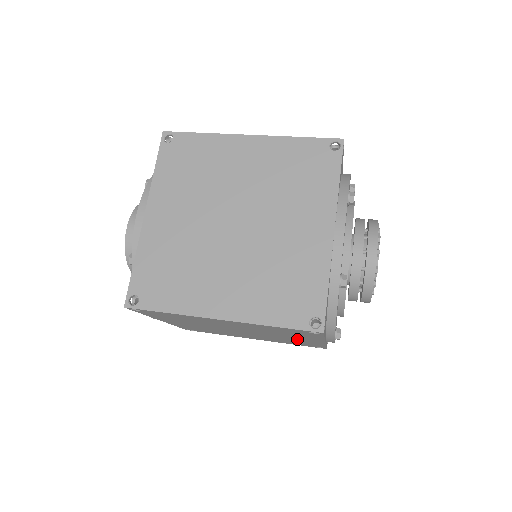
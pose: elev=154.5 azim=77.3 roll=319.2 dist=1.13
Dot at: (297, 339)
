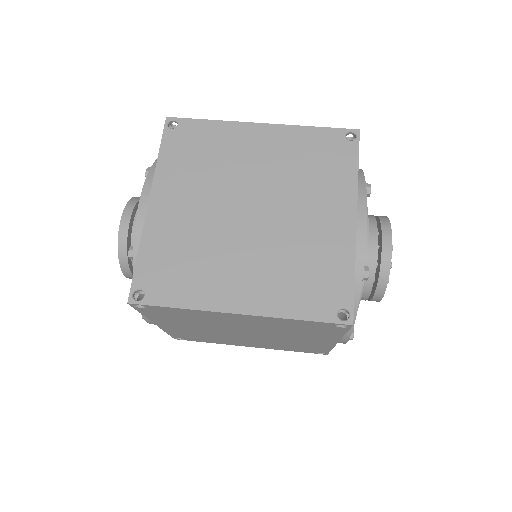
Dot at: (306, 341)
